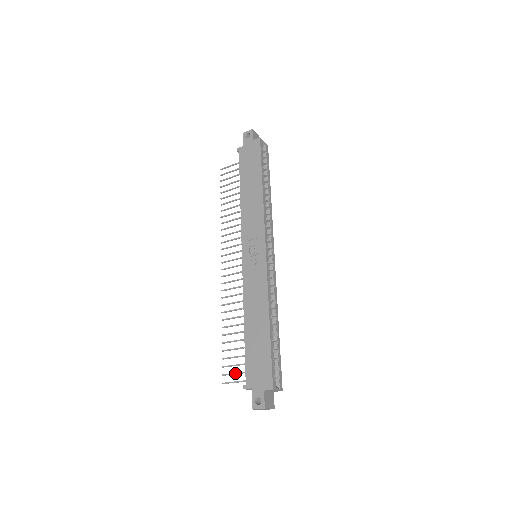
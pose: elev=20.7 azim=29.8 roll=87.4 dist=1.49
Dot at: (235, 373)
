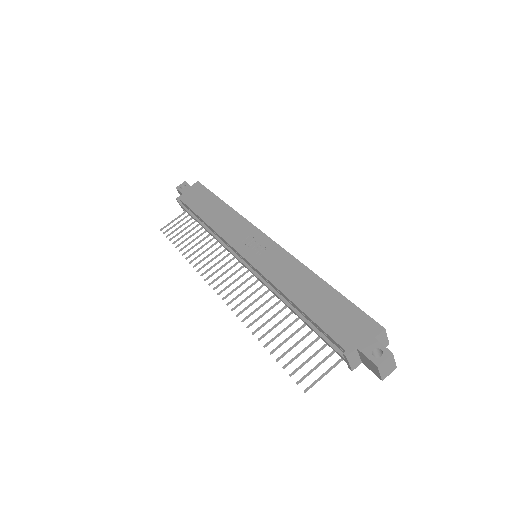
Dot at: occluded
